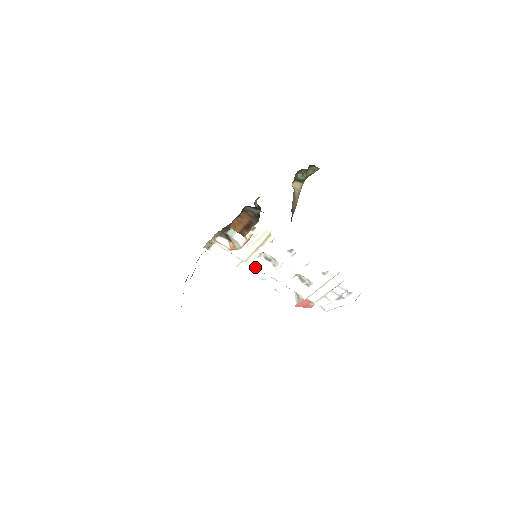
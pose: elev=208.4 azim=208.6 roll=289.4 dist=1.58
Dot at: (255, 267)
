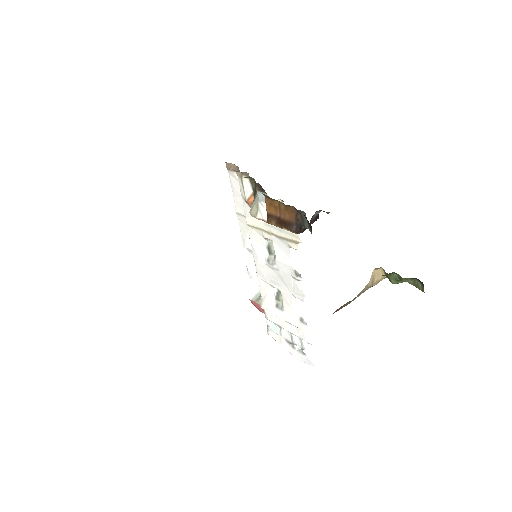
Dot at: (251, 239)
